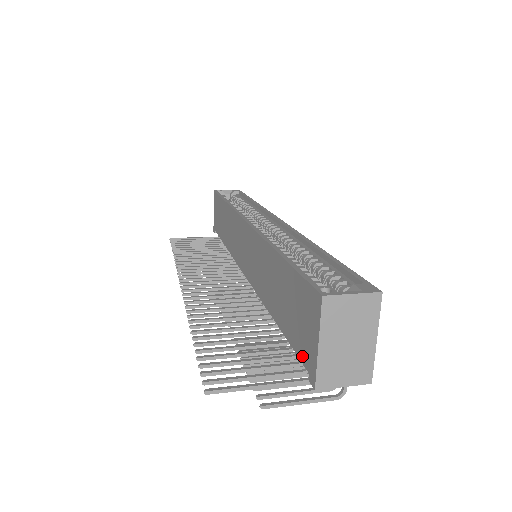
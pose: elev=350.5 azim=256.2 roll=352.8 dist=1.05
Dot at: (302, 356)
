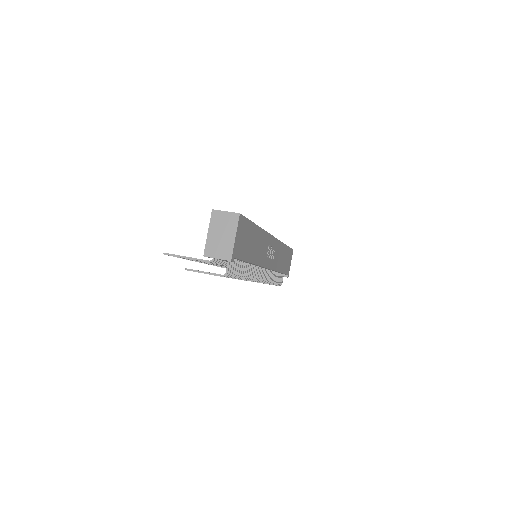
Dot at: occluded
